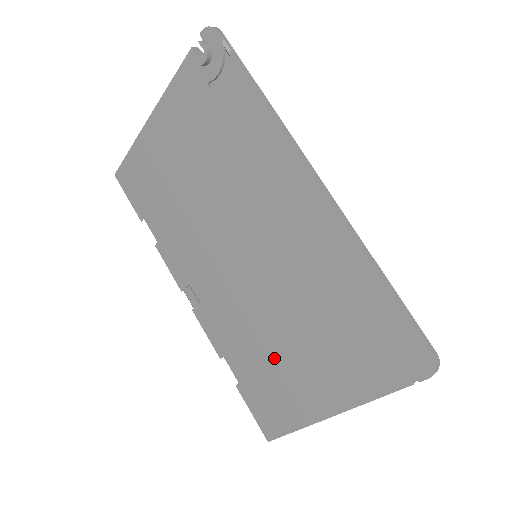
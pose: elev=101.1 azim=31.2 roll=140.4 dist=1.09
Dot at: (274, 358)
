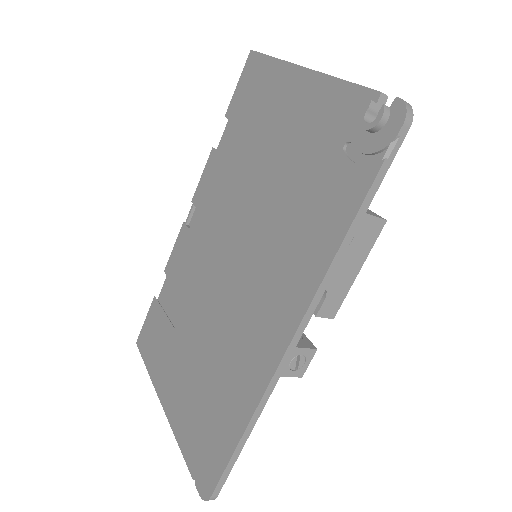
Dot at: (176, 331)
